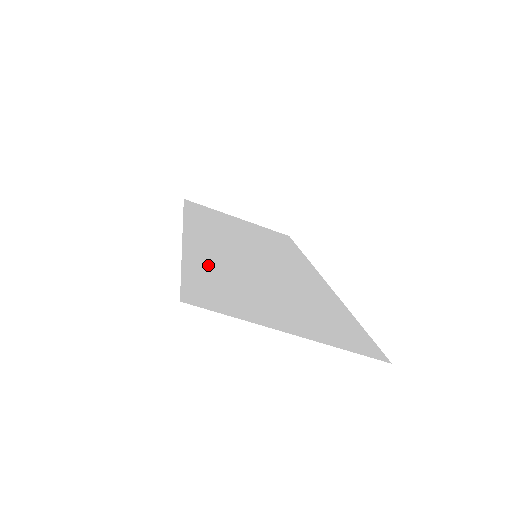
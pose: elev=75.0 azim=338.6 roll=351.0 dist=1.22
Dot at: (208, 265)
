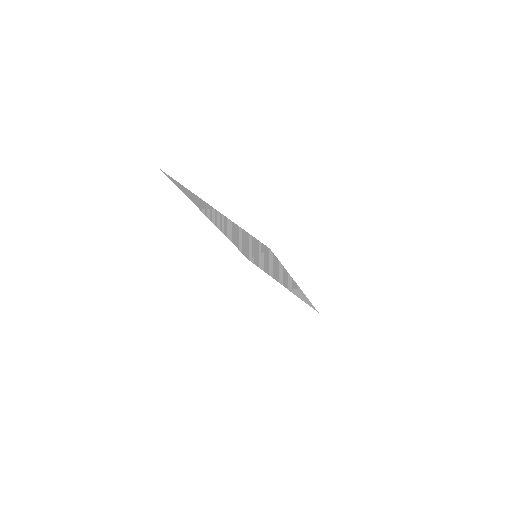
Dot at: (206, 212)
